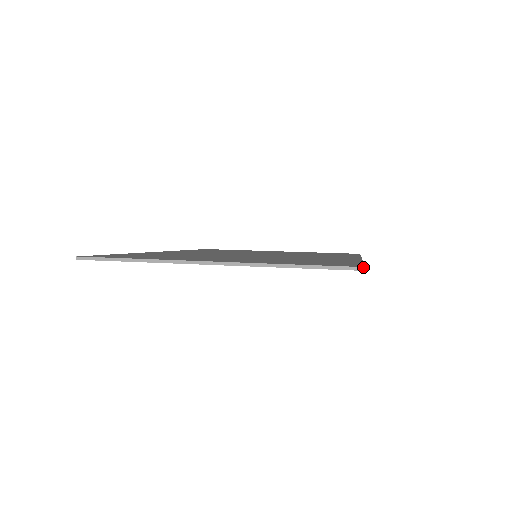
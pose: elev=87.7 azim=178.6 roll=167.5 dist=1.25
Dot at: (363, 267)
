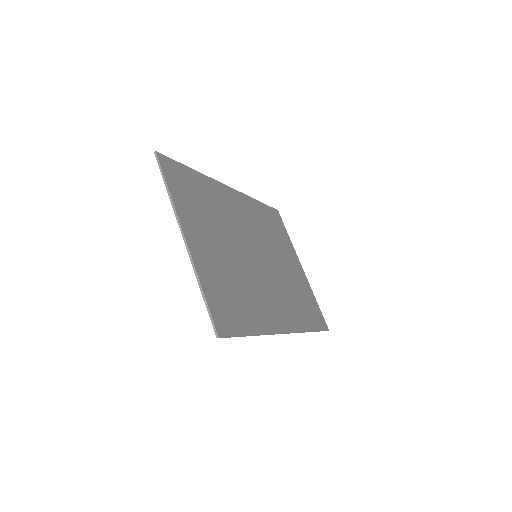
Dot at: (218, 336)
